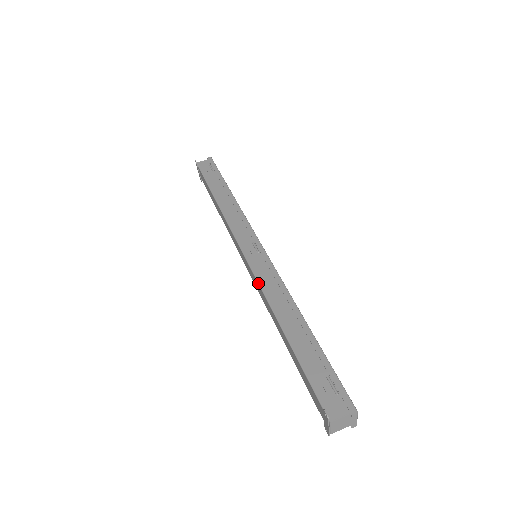
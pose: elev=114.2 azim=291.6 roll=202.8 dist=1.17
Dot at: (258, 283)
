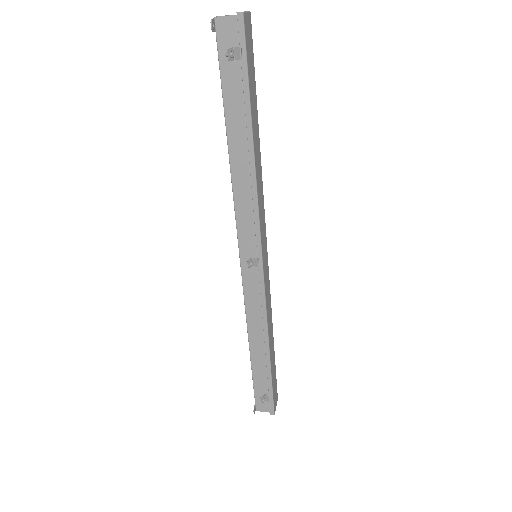
Dot at: occluded
